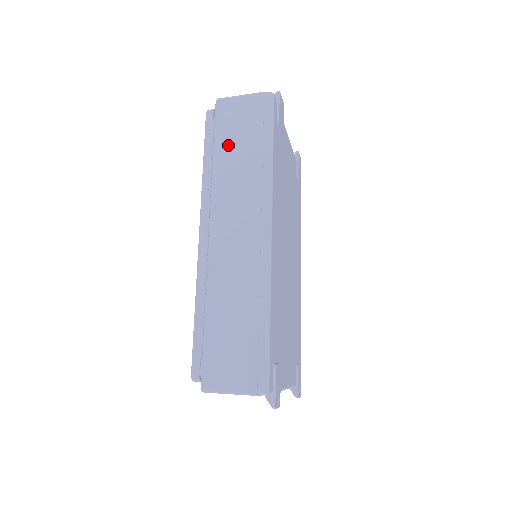
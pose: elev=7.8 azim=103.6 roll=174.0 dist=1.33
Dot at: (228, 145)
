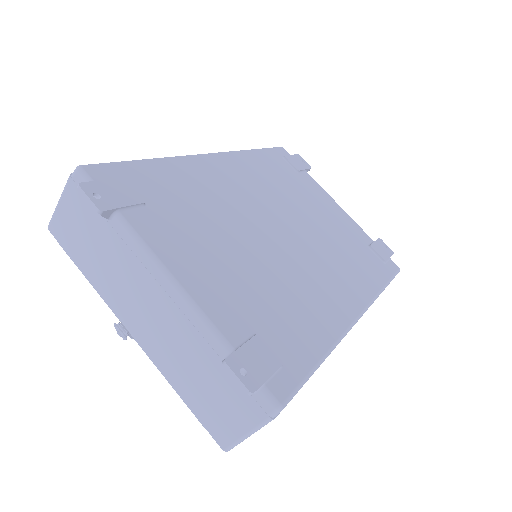
Dot at: occluded
